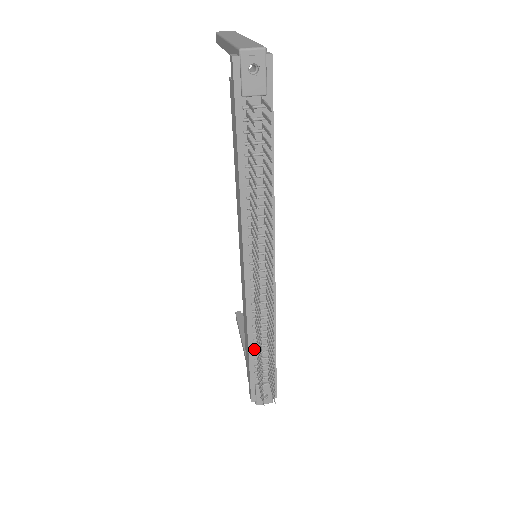
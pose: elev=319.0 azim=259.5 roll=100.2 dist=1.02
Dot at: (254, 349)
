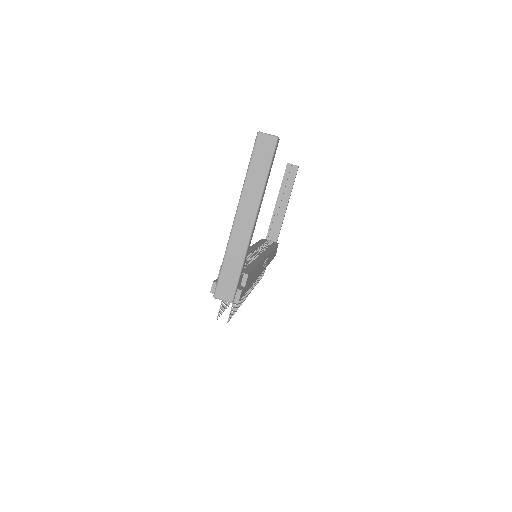
Dot at: occluded
